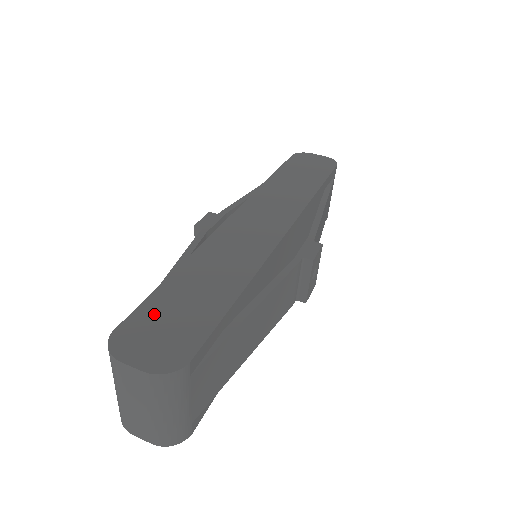
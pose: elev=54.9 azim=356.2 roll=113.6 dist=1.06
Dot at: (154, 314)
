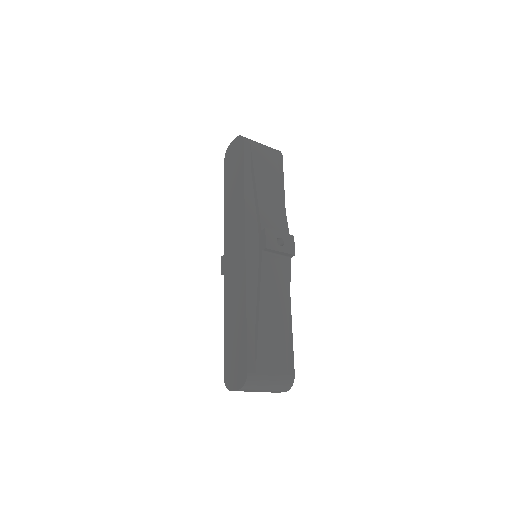
Dot at: (229, 357)
